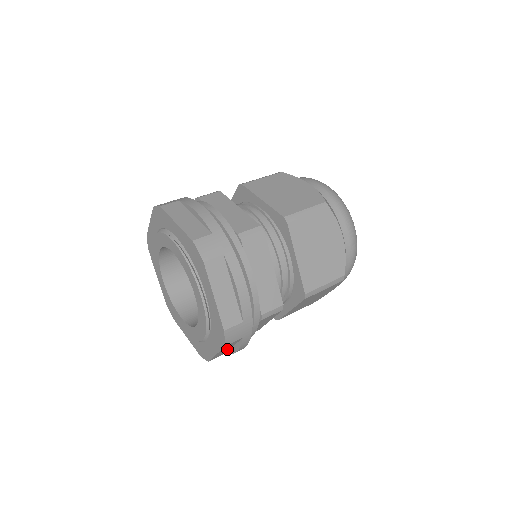
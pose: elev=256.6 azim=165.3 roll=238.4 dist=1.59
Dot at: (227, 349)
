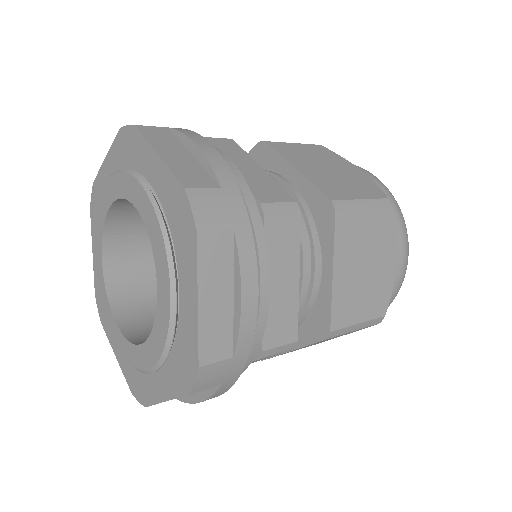
Dot at: (223, 305)
